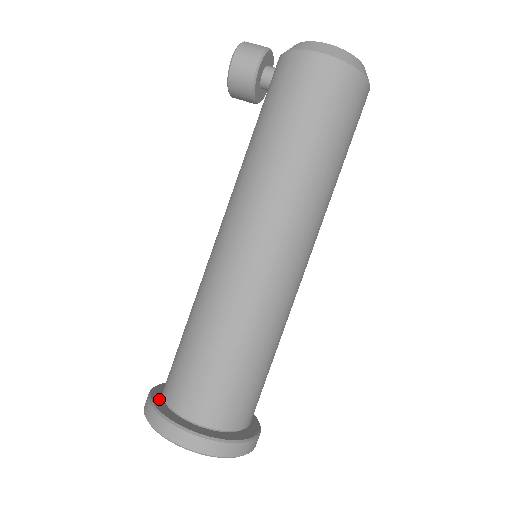
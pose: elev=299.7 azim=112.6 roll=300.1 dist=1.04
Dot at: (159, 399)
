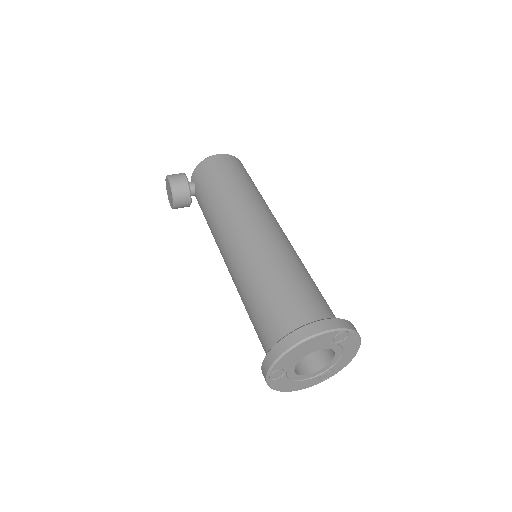
Dot at: occluded
